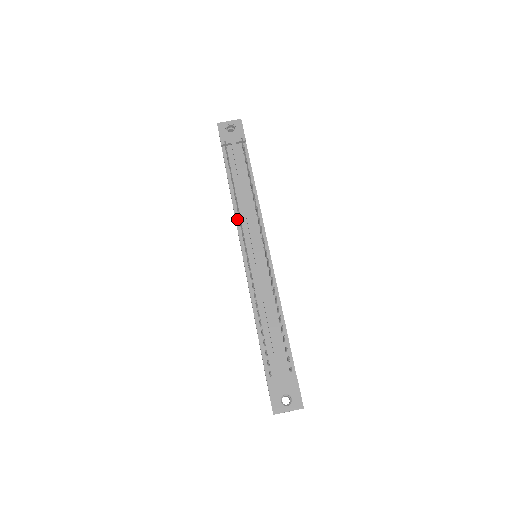
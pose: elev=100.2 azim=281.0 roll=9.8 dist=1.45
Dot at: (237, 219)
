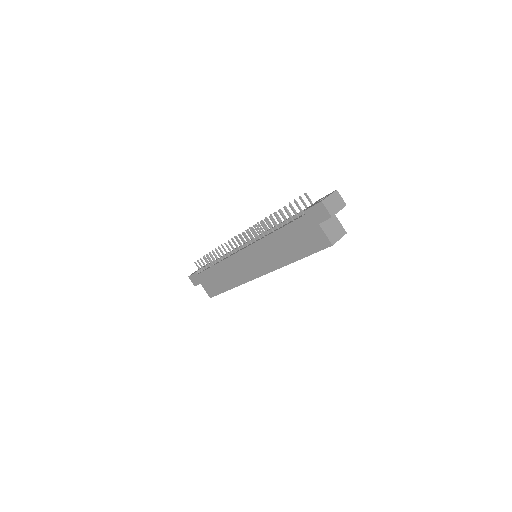
Dot at: (227, 257)
